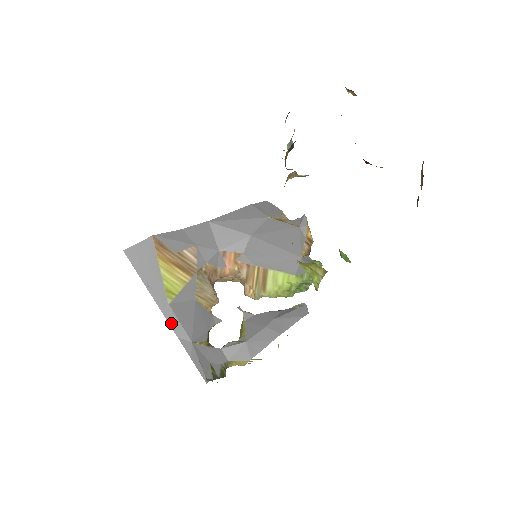
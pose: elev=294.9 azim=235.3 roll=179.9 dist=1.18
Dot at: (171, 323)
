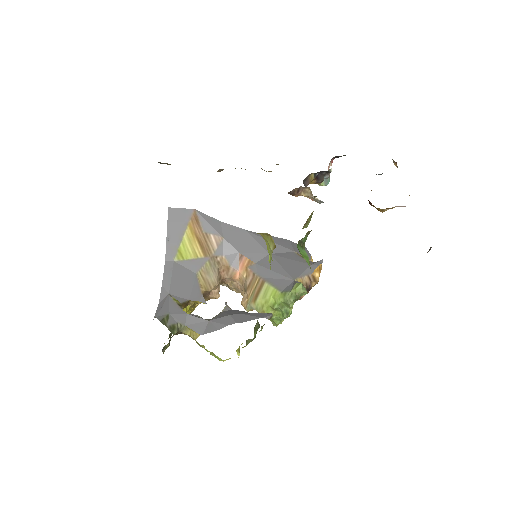
Dot at: (165, 273)
